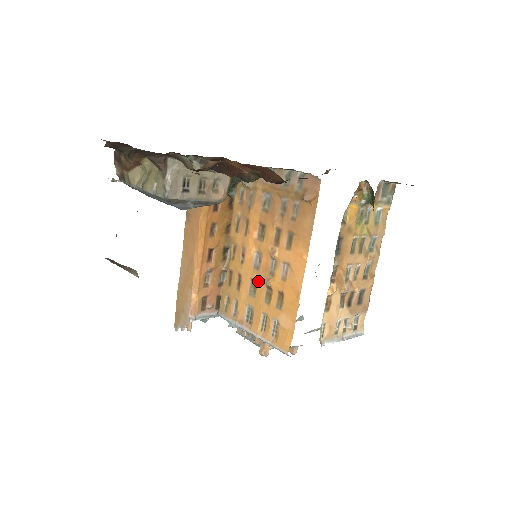
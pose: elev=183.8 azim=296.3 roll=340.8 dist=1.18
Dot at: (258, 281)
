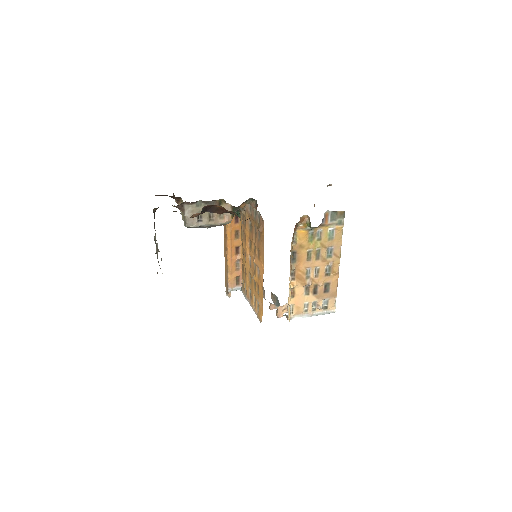
Dot at: (251, 274)
